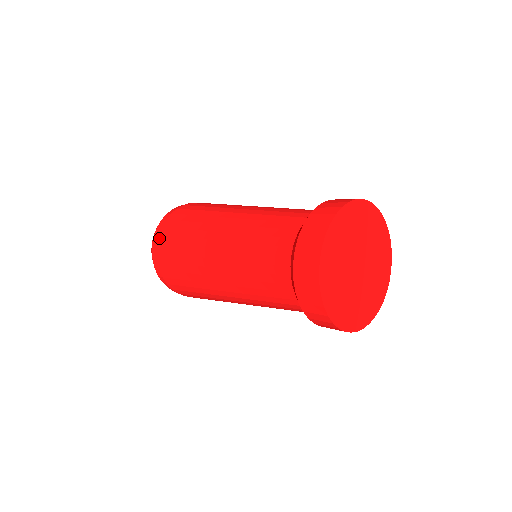
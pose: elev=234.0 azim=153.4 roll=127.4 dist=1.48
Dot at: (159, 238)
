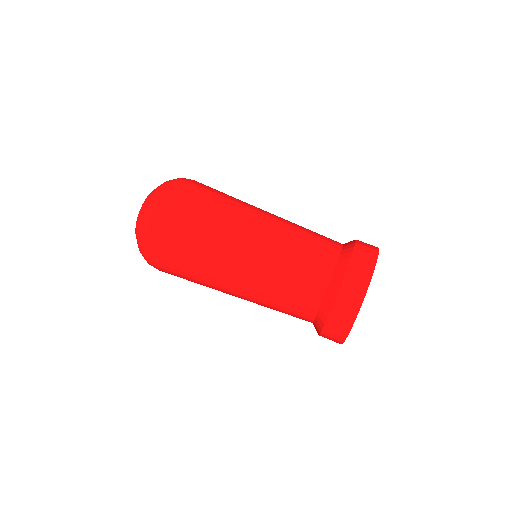
Dot at: (158, 237)
